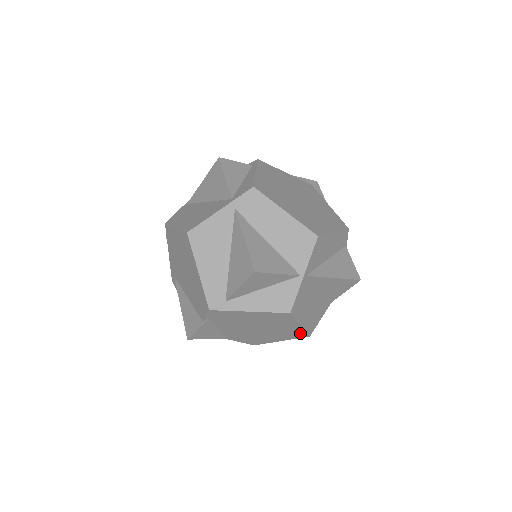
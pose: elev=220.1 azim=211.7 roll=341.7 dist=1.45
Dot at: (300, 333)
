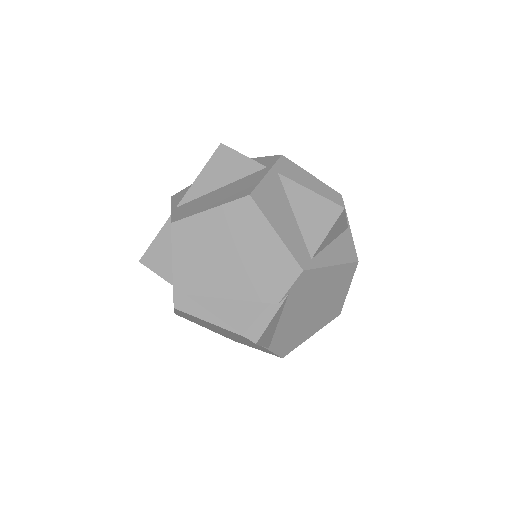
Dot at: (337, 309)
